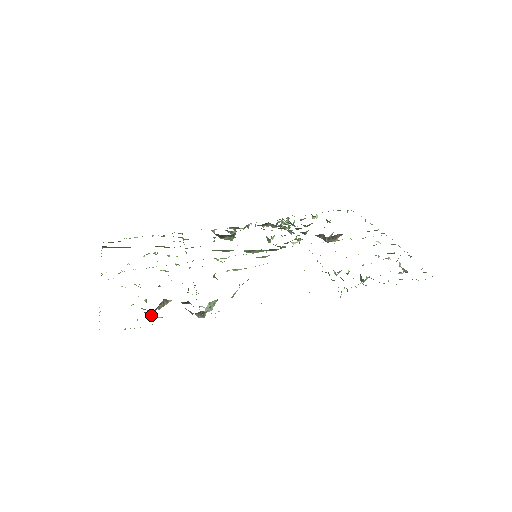
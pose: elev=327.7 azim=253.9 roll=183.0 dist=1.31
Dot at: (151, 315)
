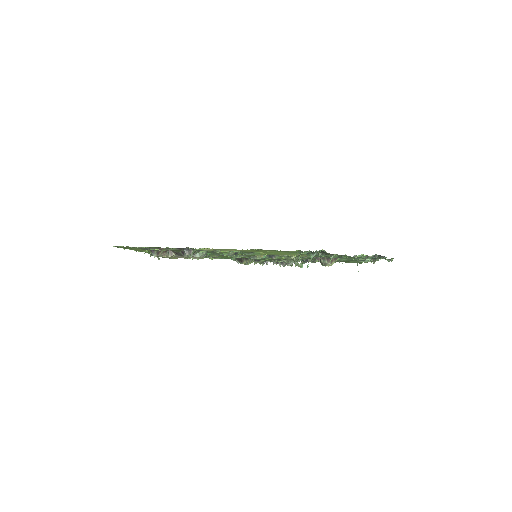
Dot at: (155, 254)
